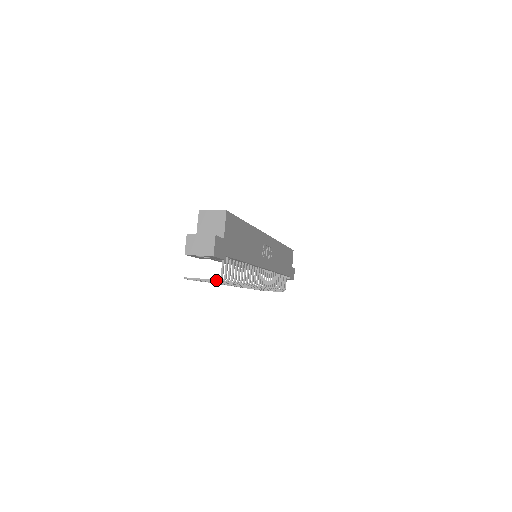
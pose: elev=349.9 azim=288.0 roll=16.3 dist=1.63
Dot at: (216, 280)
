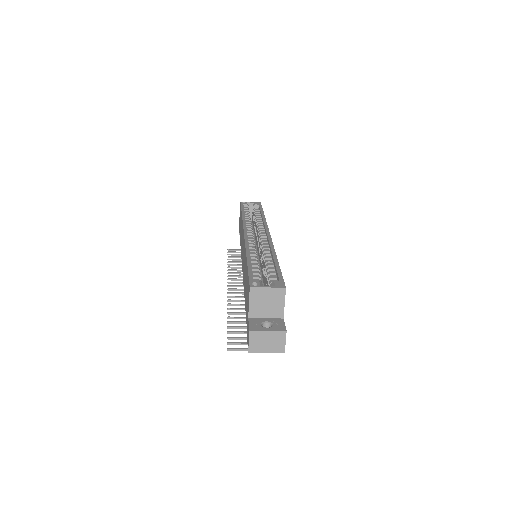
Dot at: occluded
